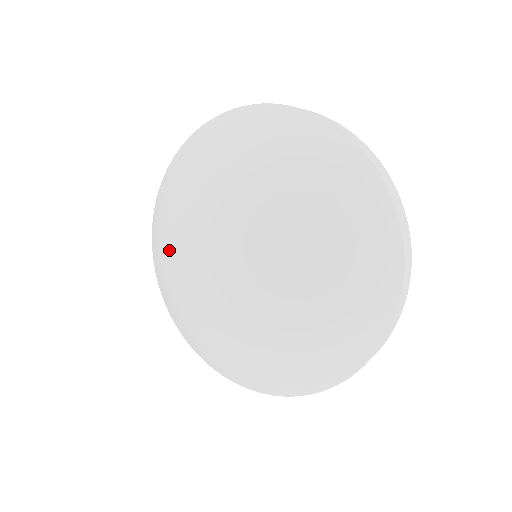
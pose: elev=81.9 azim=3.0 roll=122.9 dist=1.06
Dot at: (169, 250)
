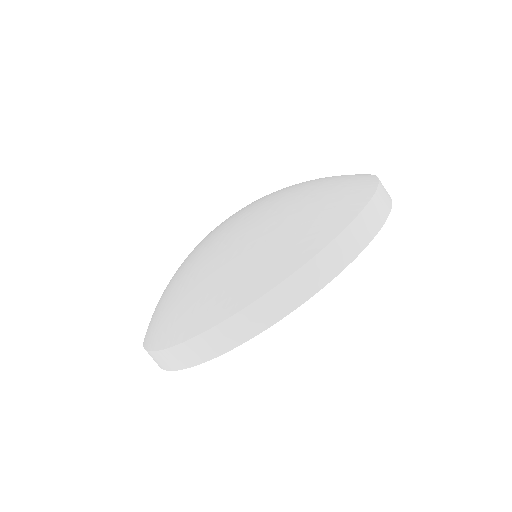
Dot at: occluded
